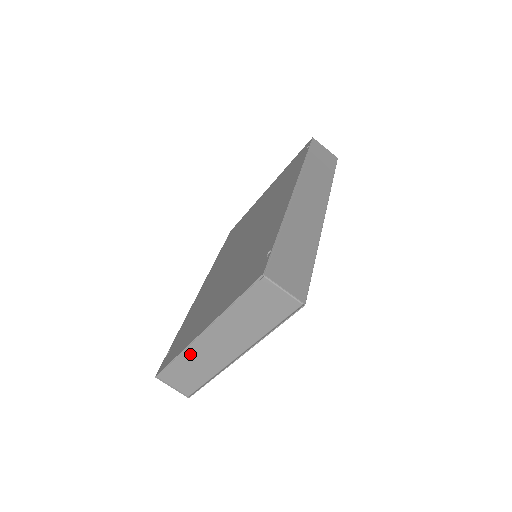
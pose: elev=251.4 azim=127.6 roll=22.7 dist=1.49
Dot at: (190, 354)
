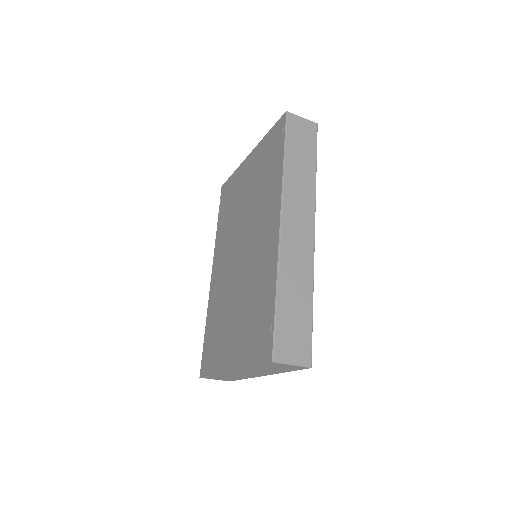
Dot at: (224, 374)
